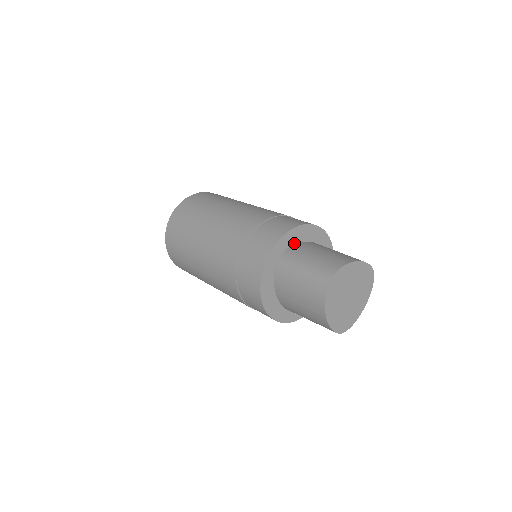
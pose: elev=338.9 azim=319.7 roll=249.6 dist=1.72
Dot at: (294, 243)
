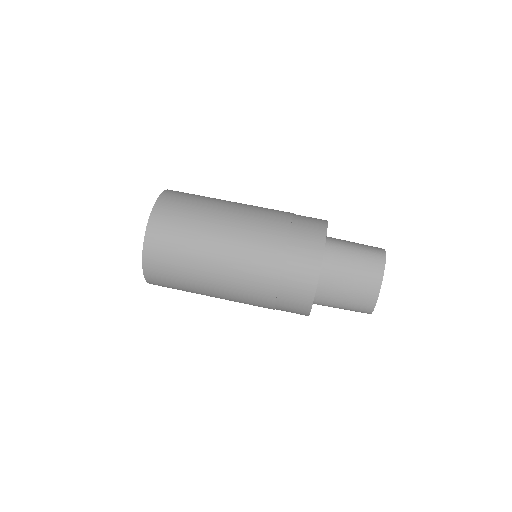
Dot at: occluded
